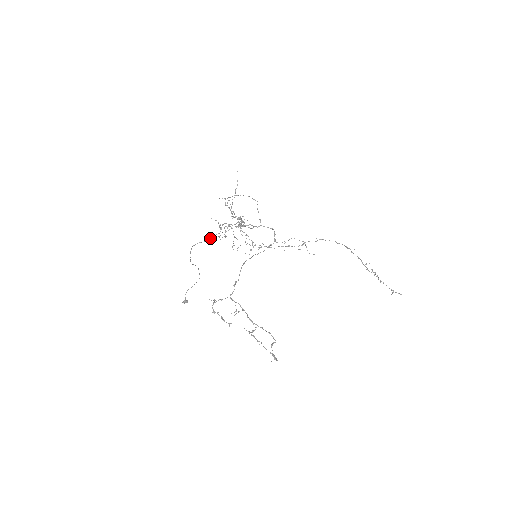
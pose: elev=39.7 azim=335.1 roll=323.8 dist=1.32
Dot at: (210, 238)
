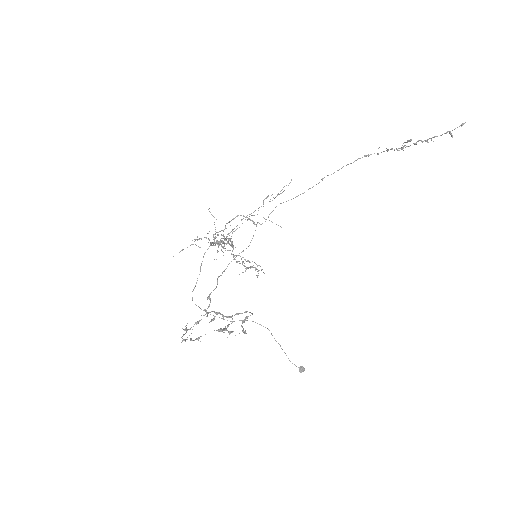
Dot at: (197, 280)
